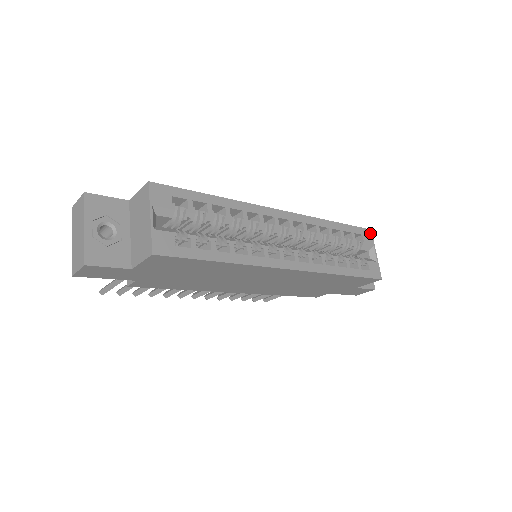
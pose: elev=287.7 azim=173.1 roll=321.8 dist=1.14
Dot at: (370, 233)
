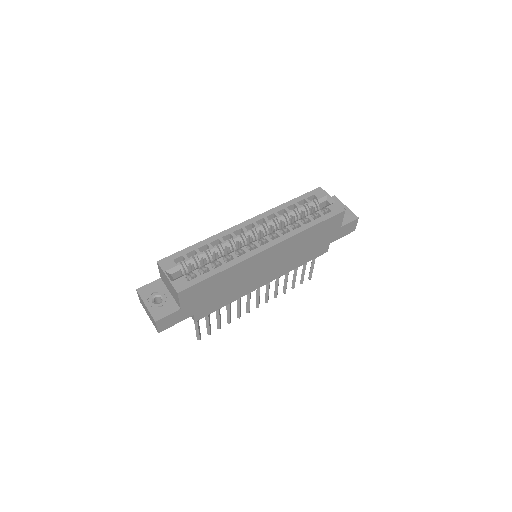
Dot at: (320, 189)
